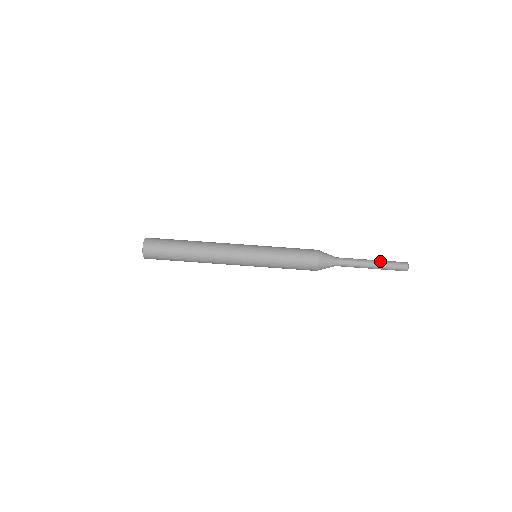
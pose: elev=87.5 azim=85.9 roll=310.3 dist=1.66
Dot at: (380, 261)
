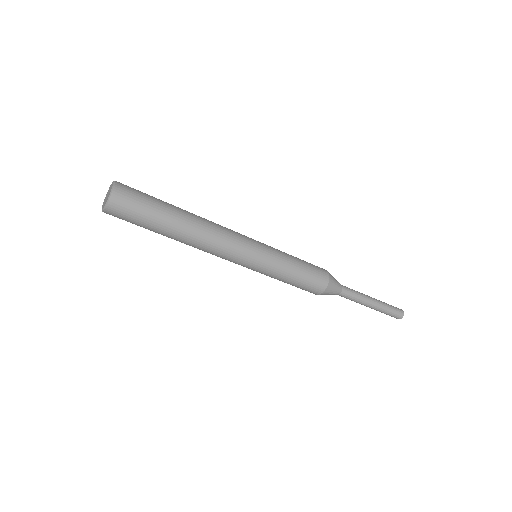
Dot at: (379, 310)
